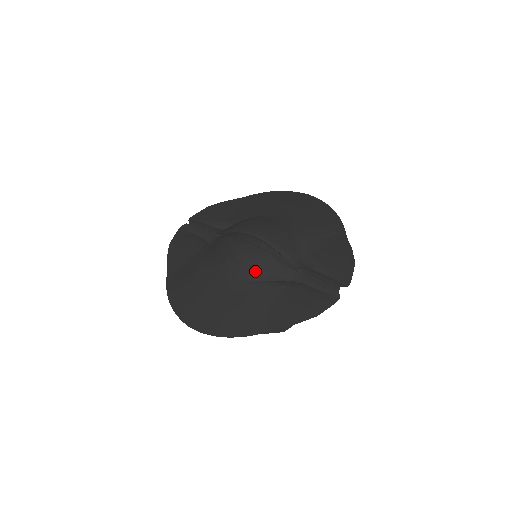
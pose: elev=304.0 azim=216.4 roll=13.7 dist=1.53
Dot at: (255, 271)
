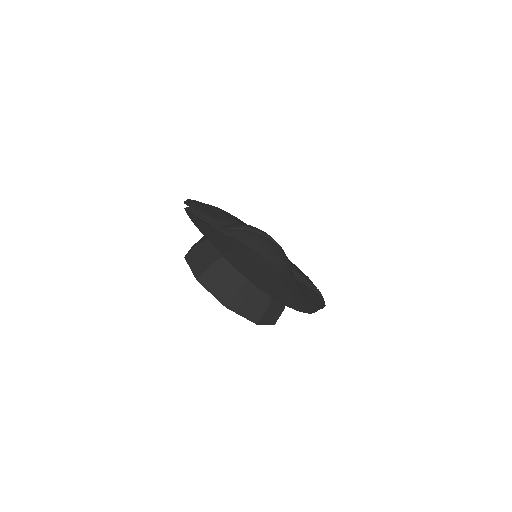
Dot at: (287, 265)
